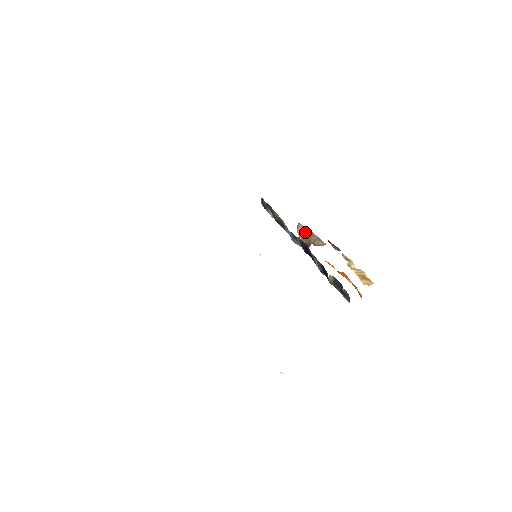
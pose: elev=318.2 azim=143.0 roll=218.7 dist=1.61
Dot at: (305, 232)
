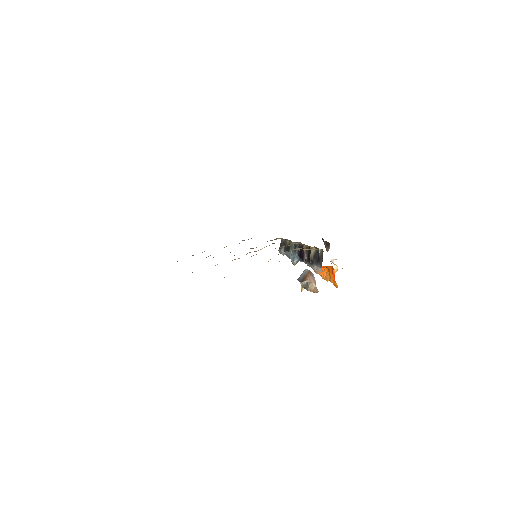
Dot at: (304, 273)
